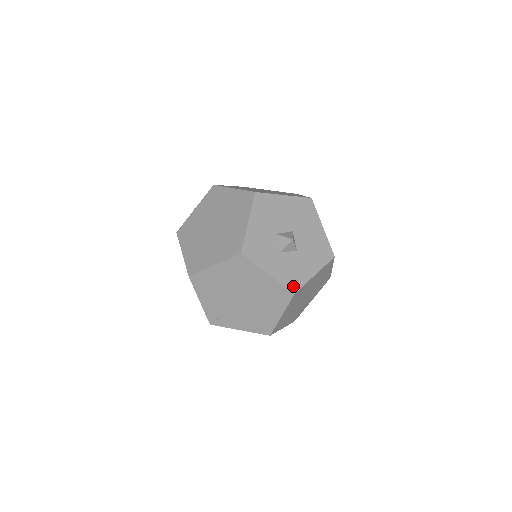
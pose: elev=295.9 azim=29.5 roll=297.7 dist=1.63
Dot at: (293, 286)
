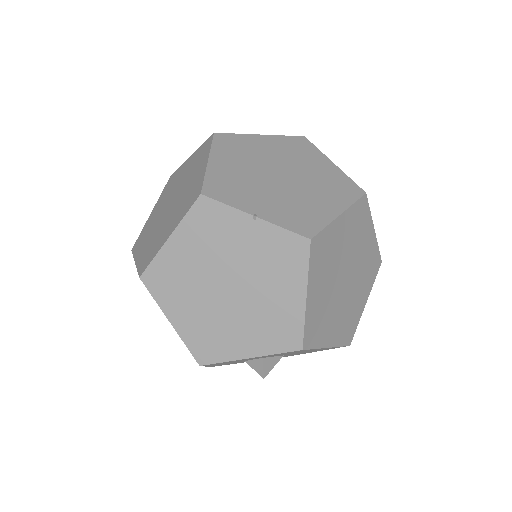
Dot at: occluded
